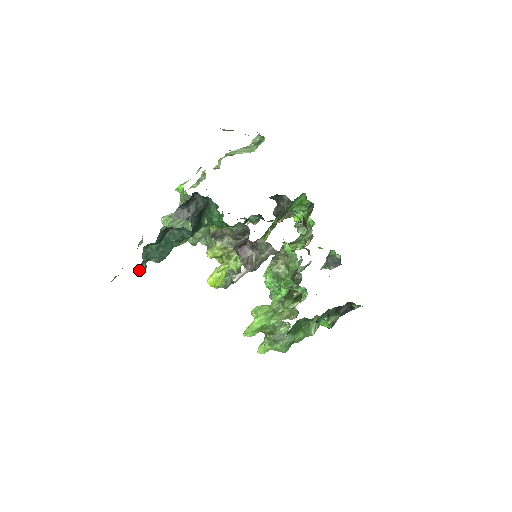
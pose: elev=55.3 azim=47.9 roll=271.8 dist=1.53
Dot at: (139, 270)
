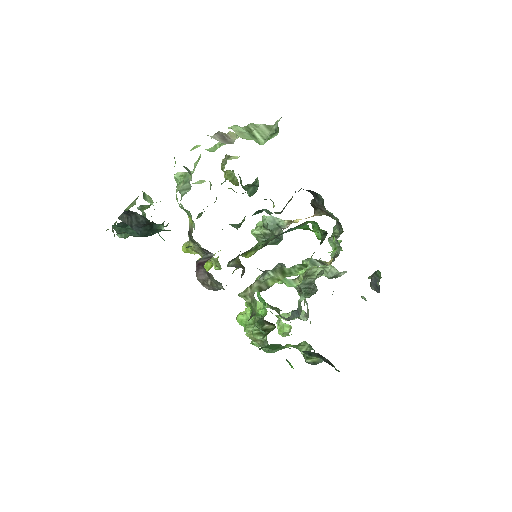
Dot at: (119, 237)
